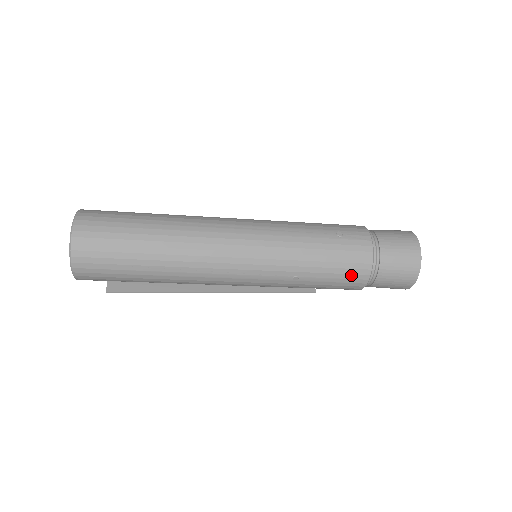
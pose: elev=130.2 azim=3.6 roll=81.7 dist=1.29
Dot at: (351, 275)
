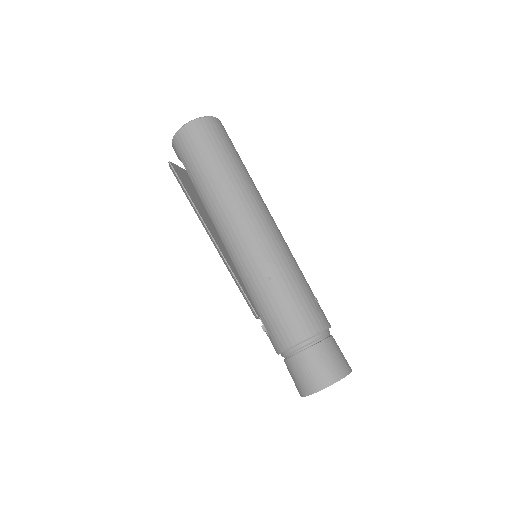
Dot at: (297, 322)
